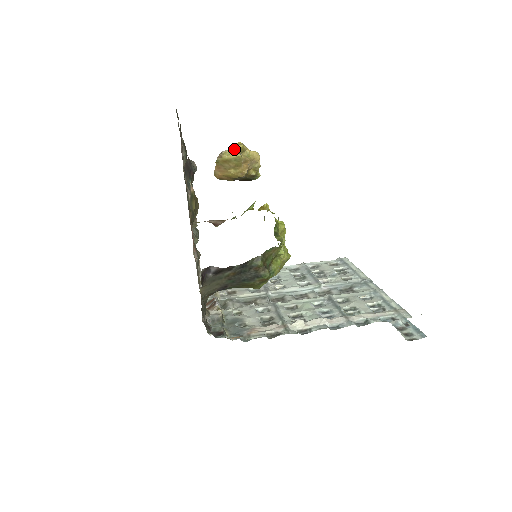
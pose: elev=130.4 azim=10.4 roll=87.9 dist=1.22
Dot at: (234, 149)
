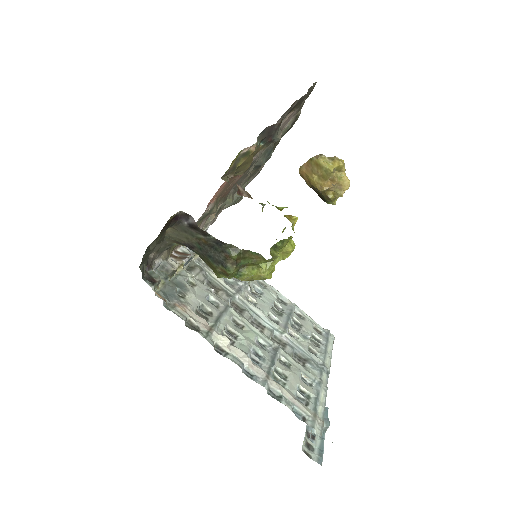
Dot at: (333, 161)
